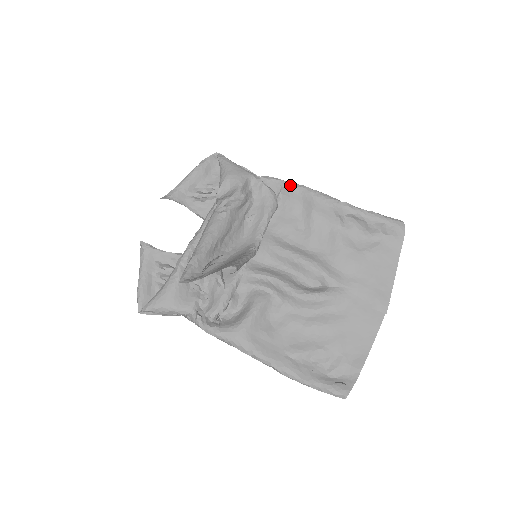
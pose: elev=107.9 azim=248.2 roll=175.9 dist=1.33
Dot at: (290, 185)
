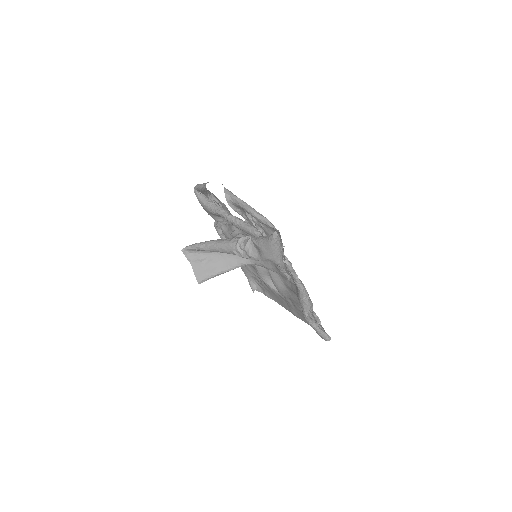
Dot at: (296, 283)
